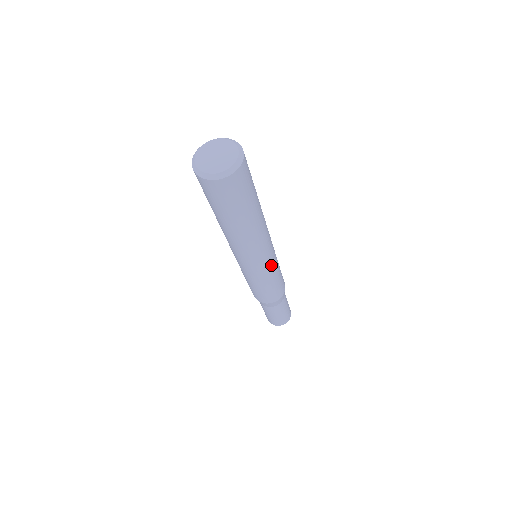
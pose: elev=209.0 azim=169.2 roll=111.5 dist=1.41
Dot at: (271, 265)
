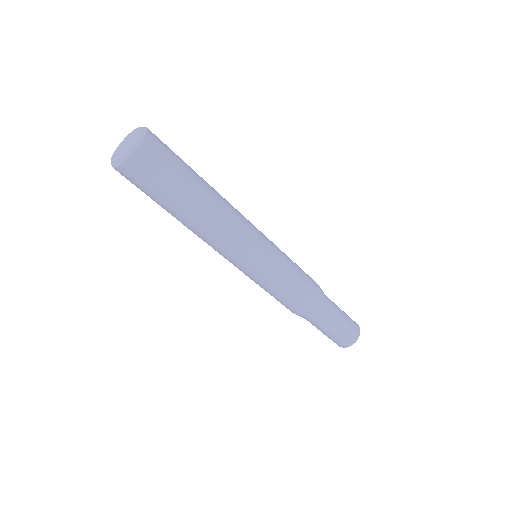
Dot at: (271, 243)
